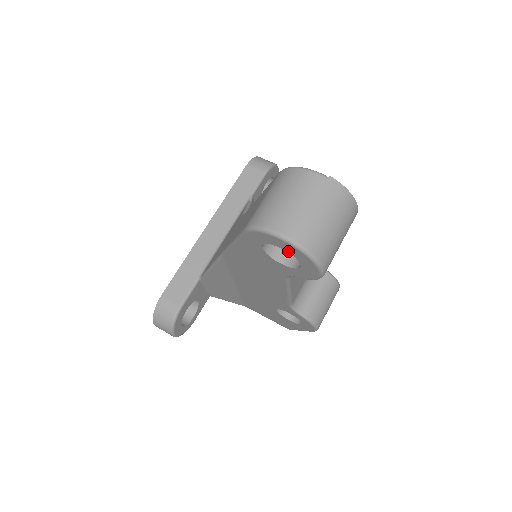
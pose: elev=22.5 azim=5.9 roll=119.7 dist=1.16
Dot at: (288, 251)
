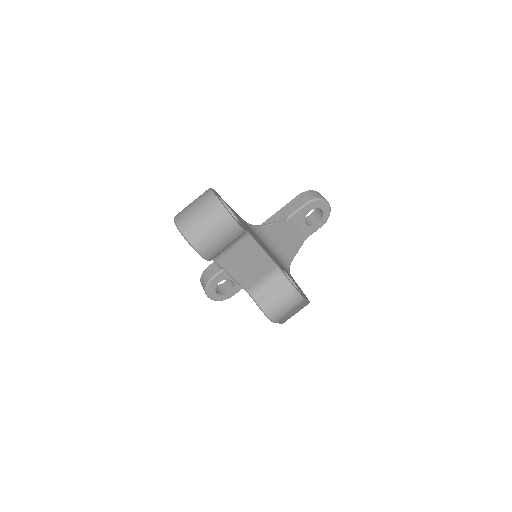
Dot at: occluded
